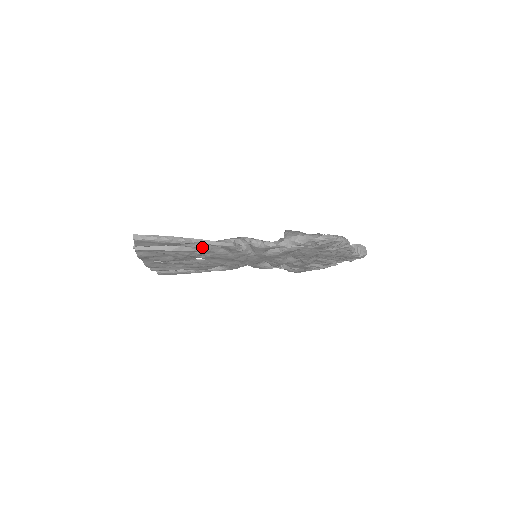
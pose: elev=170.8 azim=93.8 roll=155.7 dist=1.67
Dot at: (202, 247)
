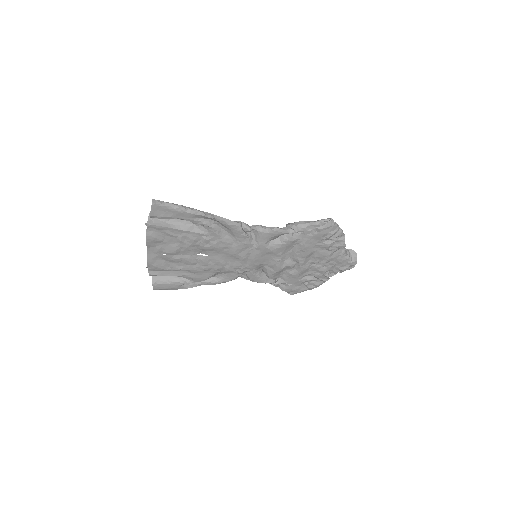
Dot at: (211, 226)
